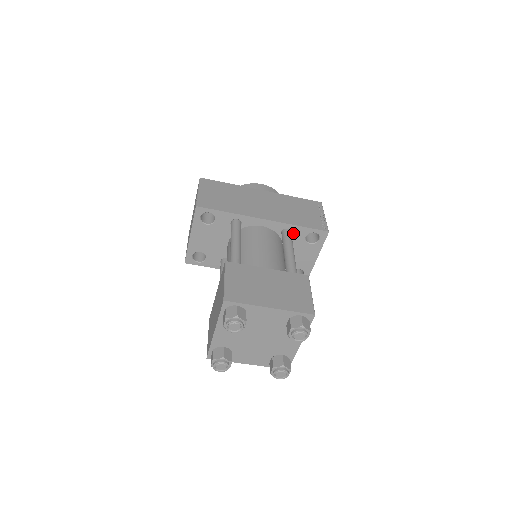
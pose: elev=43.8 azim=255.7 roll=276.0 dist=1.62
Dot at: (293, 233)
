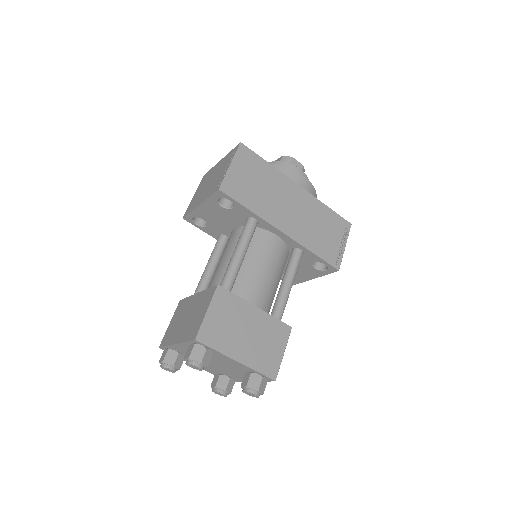
Dot at: (304, 254)
